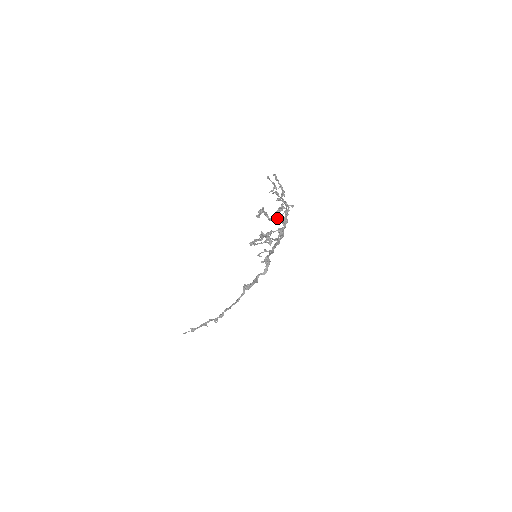
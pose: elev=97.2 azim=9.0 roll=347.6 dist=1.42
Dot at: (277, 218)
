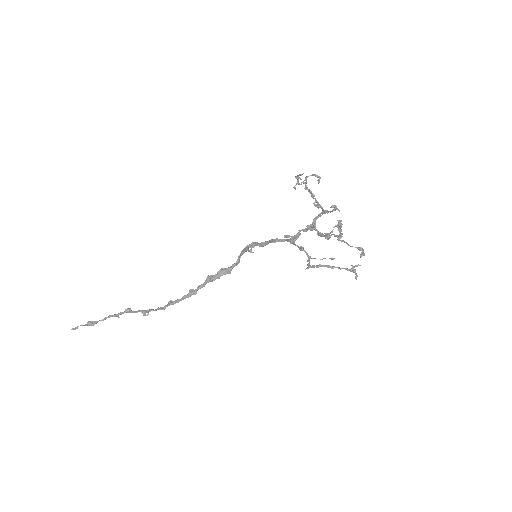
Dot at: (329, 234)
